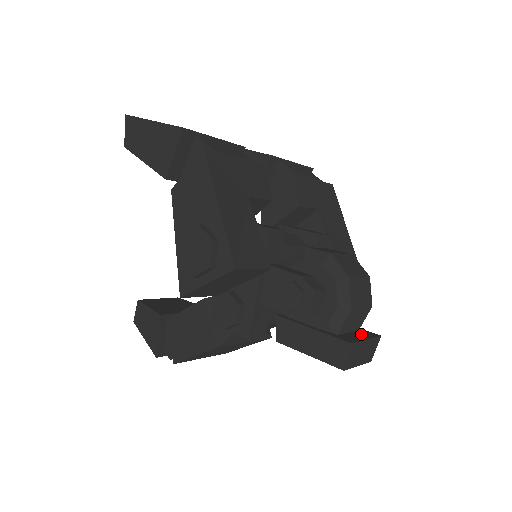
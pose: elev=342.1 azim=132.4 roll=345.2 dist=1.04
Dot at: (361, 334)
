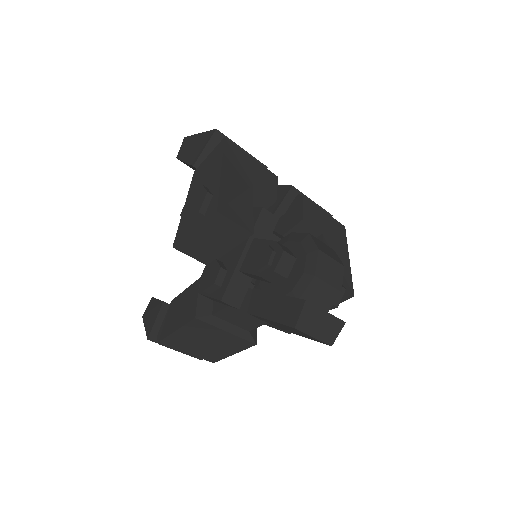
Dot at: occluded
